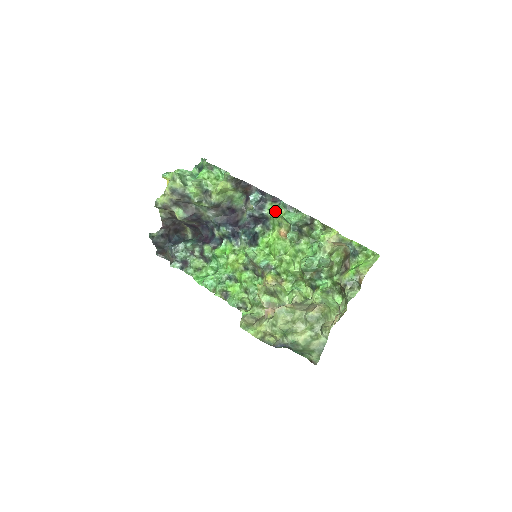
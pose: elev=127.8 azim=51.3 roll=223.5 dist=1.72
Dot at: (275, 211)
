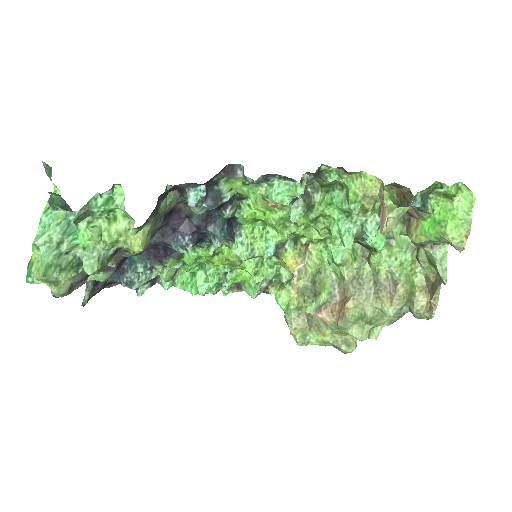
Dot at: (245, 195)
